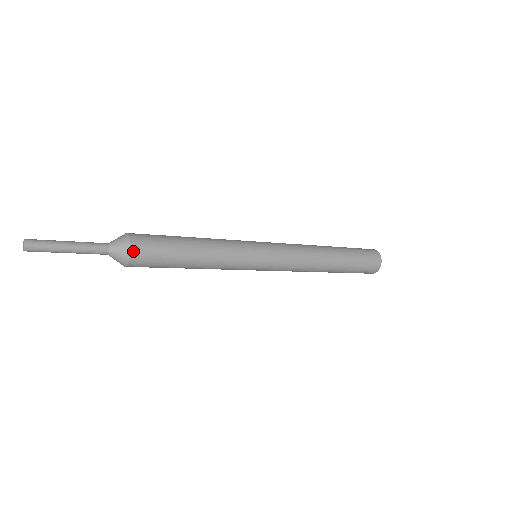
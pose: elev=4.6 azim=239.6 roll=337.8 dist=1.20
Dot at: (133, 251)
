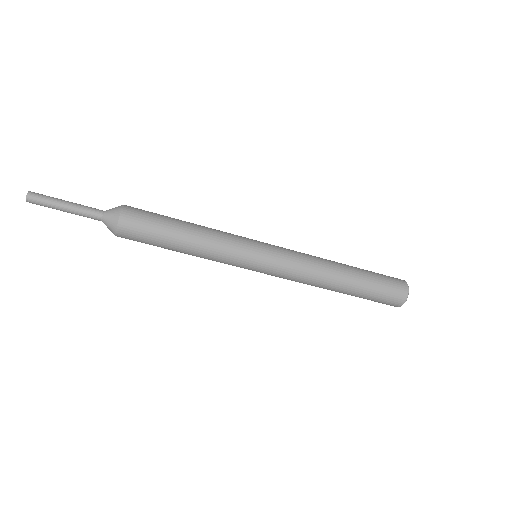
Dot at: (127, 206)
